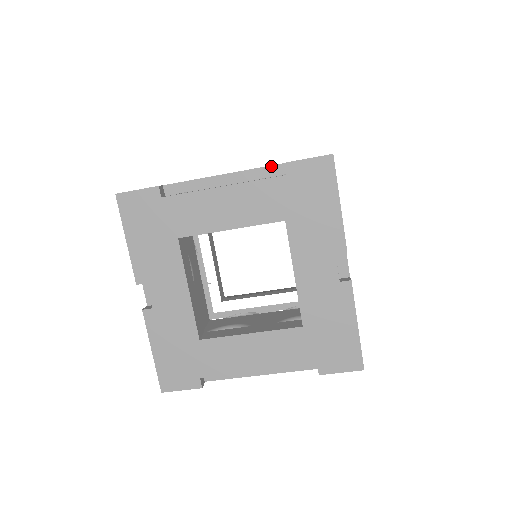
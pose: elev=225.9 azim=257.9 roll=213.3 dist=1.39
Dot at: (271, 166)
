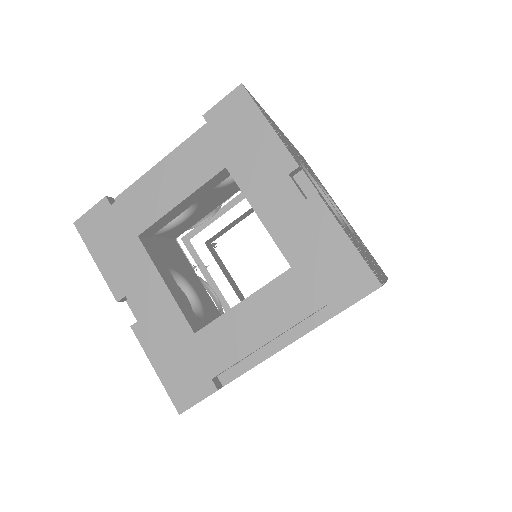
Dot at: (198, 130)
